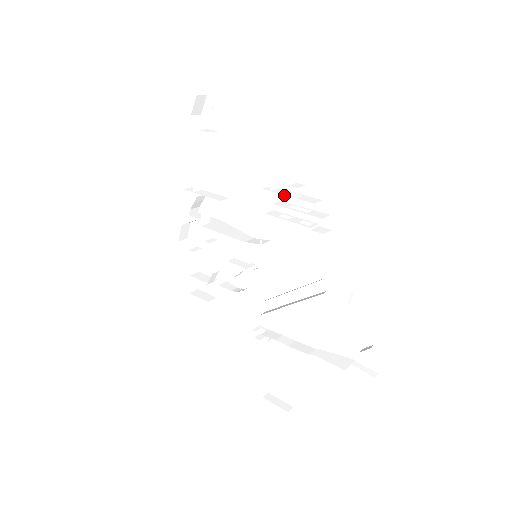
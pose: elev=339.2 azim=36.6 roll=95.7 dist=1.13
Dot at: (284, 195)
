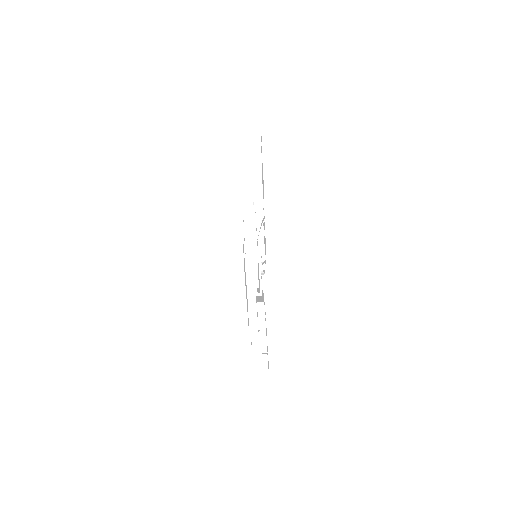
Dot at: occluded
